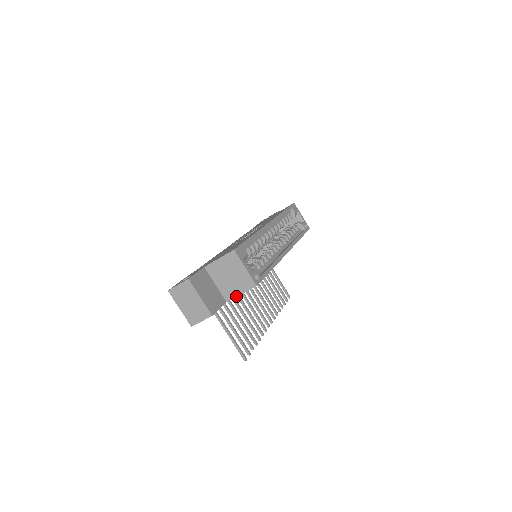
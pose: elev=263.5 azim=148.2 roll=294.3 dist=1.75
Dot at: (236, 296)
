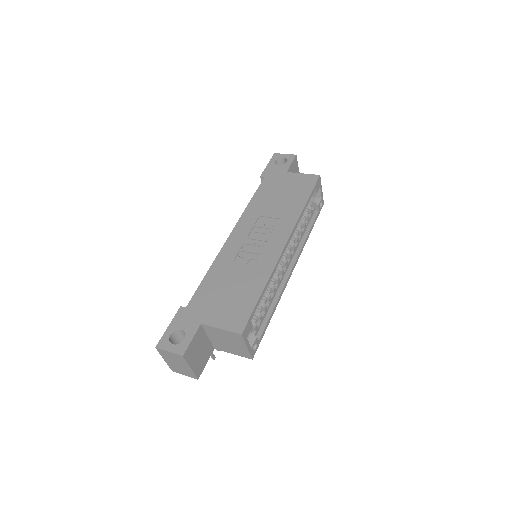
Dot at: (227, 352)
